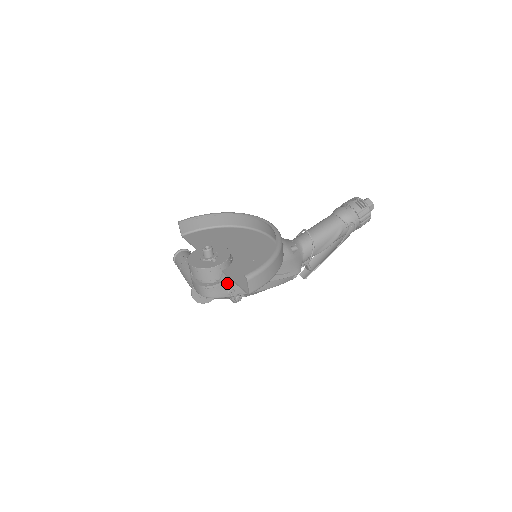
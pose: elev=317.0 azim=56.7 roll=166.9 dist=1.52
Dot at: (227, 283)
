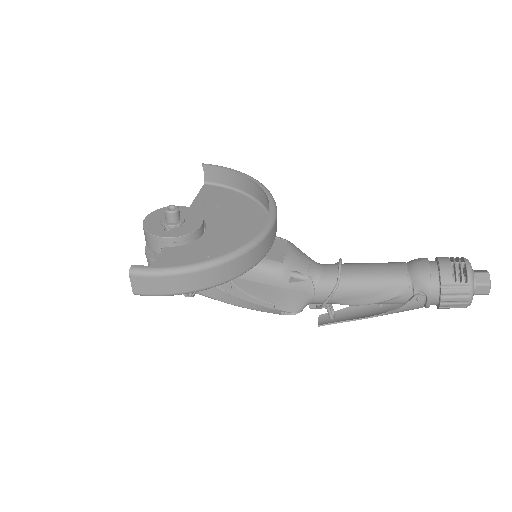
Dot at: occluded
